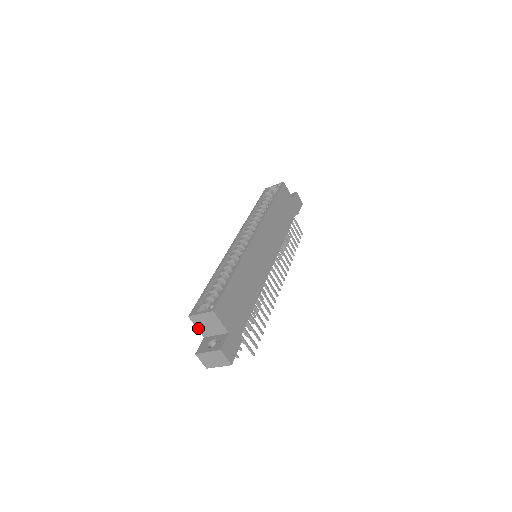
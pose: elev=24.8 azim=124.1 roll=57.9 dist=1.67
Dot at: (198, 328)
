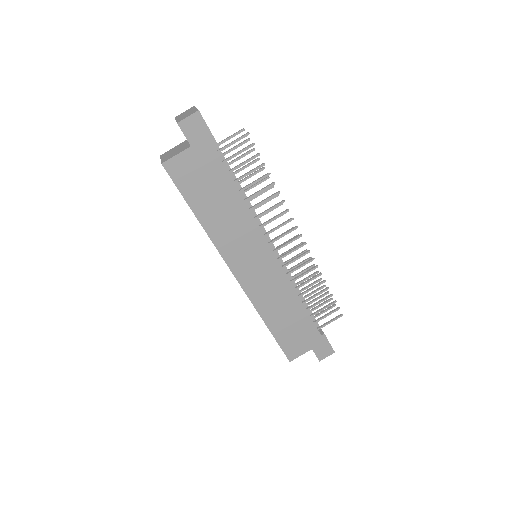
Dot at: occluded
